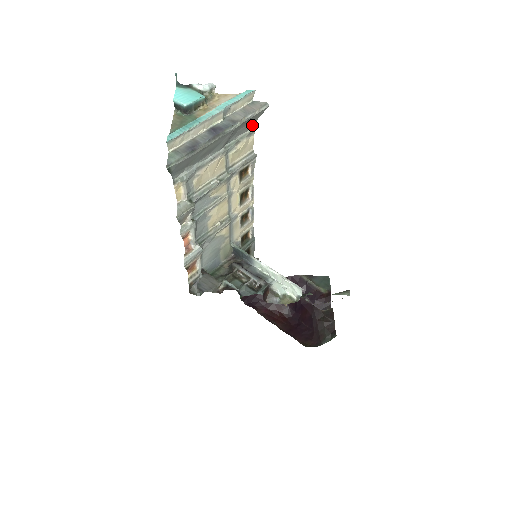
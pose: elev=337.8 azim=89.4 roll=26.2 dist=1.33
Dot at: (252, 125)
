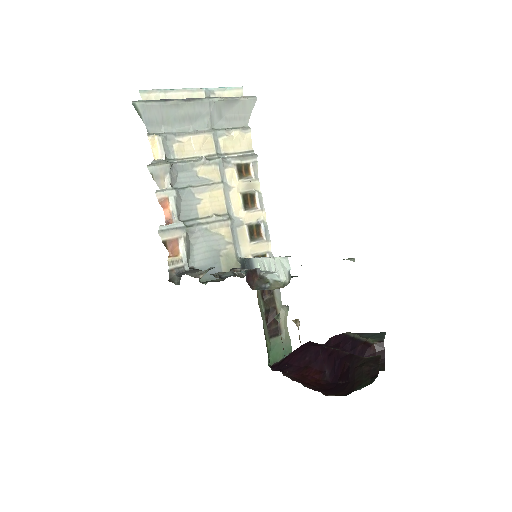
Dot at: (246, 121)
